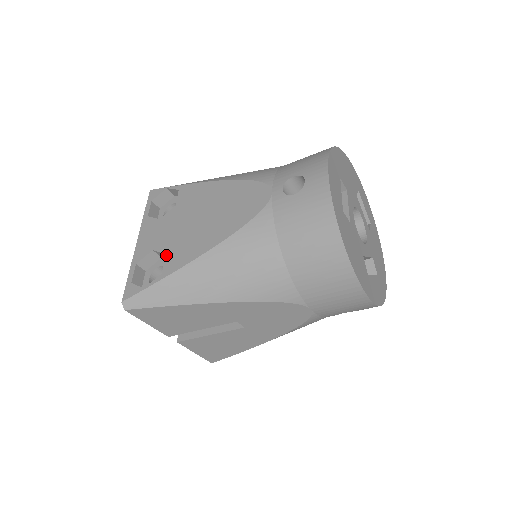
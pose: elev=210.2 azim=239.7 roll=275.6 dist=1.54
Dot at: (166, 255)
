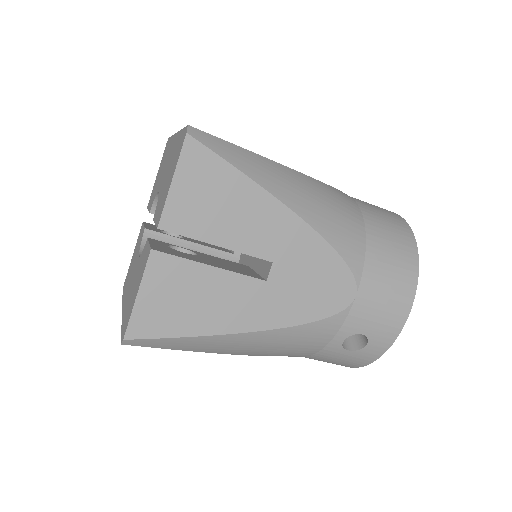
Dot at: occluded
